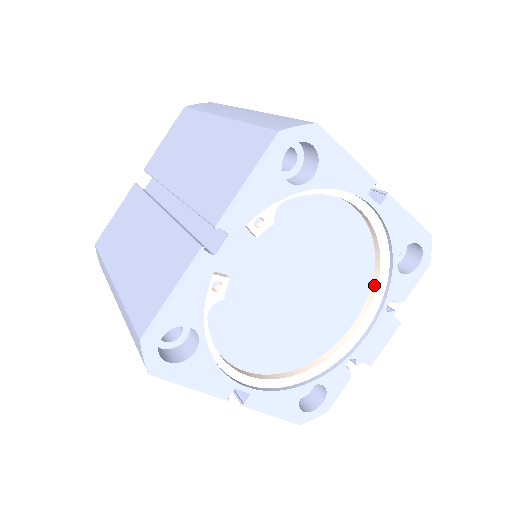
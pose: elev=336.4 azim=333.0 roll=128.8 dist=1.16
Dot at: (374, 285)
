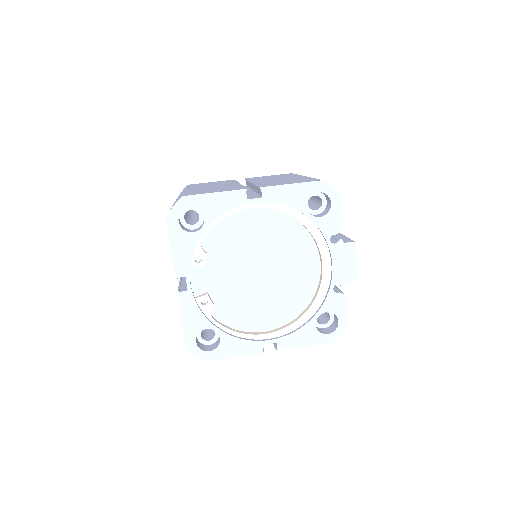
Dot at: (311, 235)
